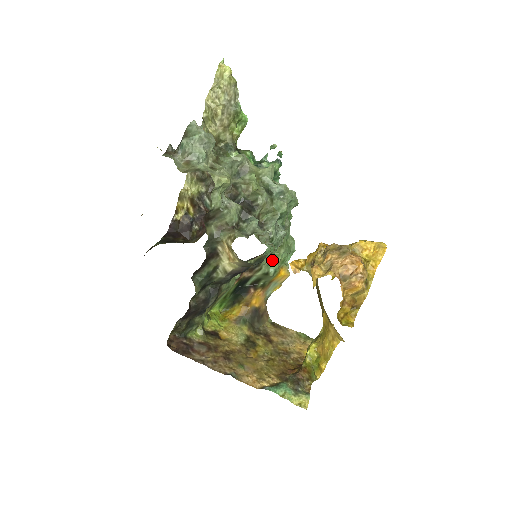
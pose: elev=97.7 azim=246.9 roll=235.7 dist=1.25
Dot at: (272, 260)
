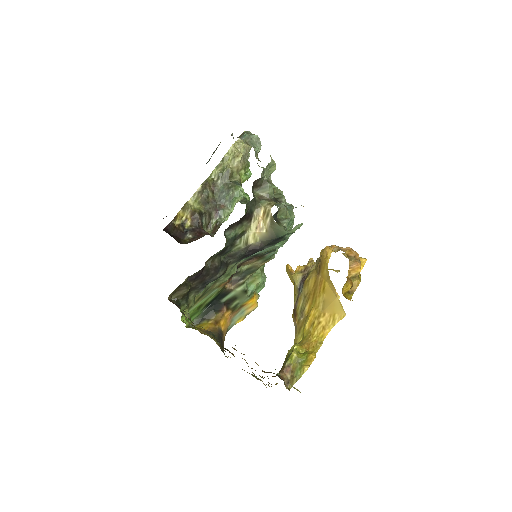
Dot at: (254, 279)
